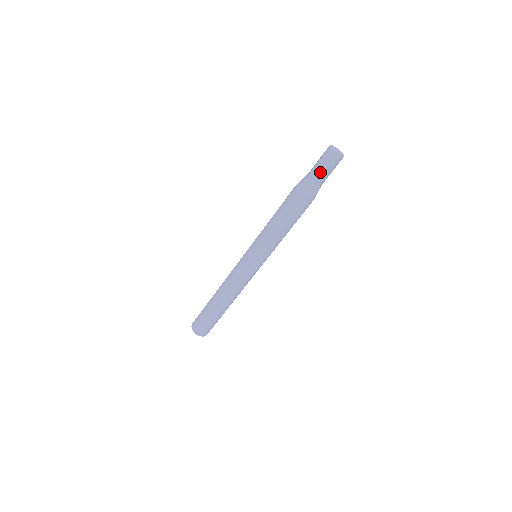
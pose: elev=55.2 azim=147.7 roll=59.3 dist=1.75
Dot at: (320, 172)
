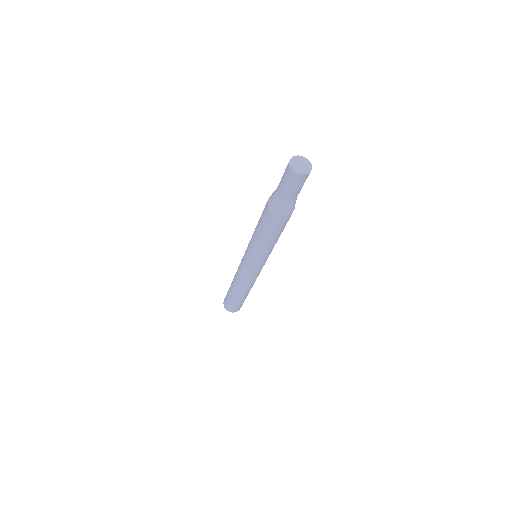
Dot at: (286, 192)
